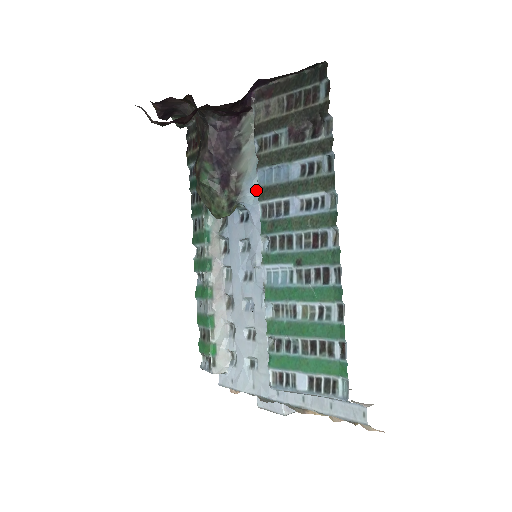
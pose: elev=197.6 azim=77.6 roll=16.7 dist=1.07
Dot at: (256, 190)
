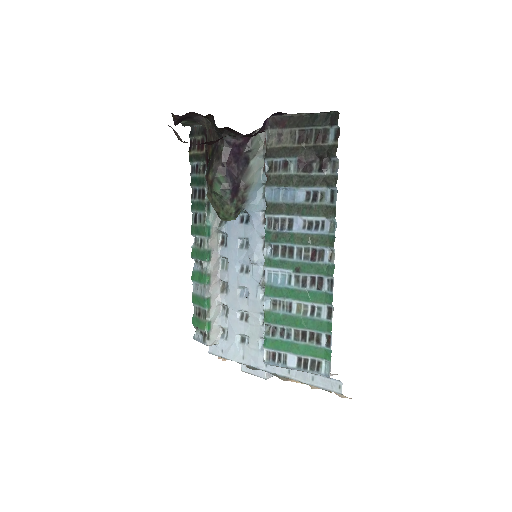
Dot at: (259, 200)
